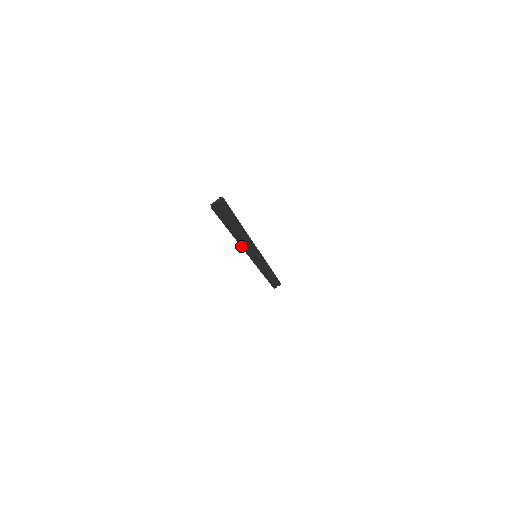
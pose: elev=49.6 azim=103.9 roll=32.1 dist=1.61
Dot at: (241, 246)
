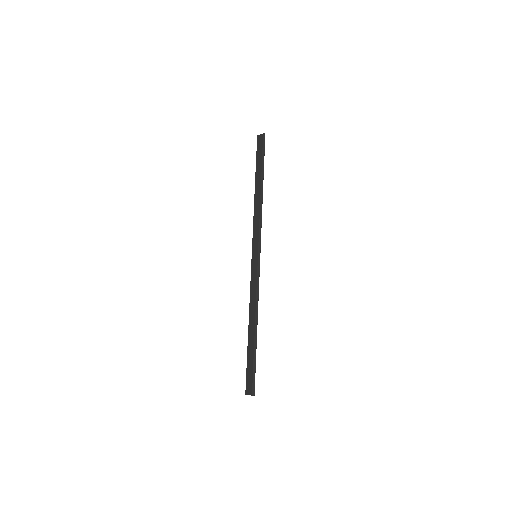
Dot at: (250, 301)
